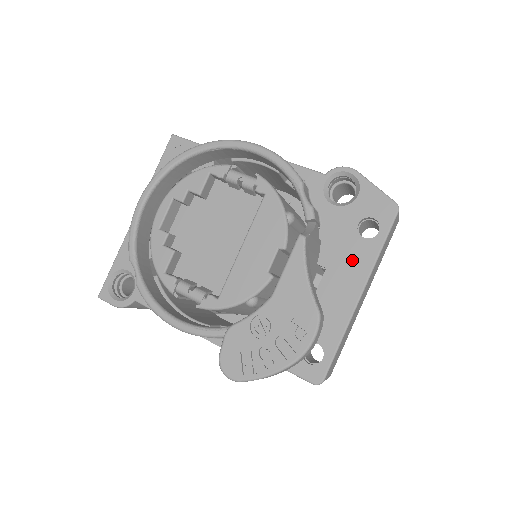
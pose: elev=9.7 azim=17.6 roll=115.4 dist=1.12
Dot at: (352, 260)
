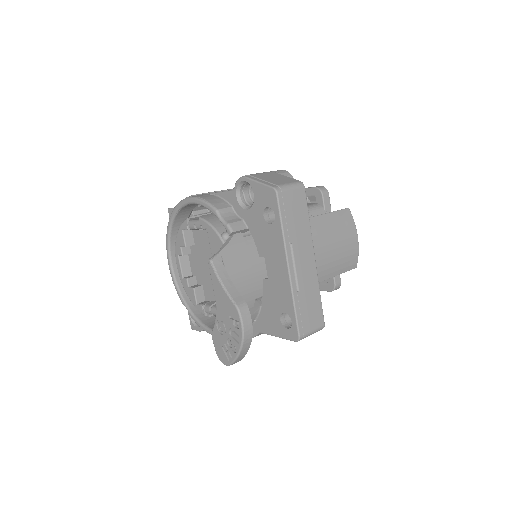
Dot at: (272, 244)
